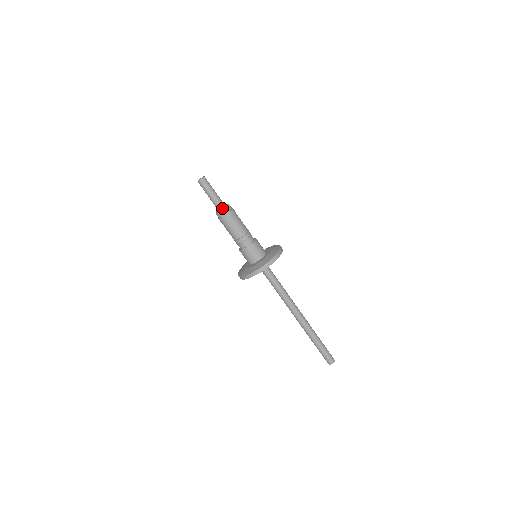
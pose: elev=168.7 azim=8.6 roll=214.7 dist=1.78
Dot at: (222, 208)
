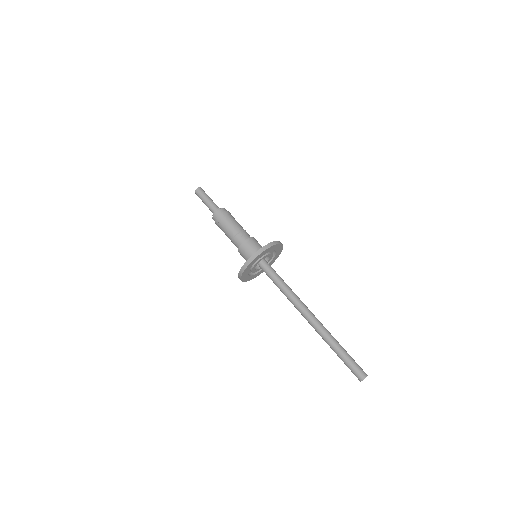
Dot at: (213, 216)
